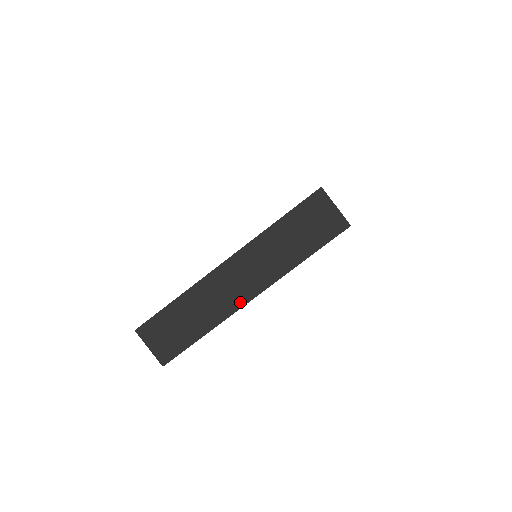
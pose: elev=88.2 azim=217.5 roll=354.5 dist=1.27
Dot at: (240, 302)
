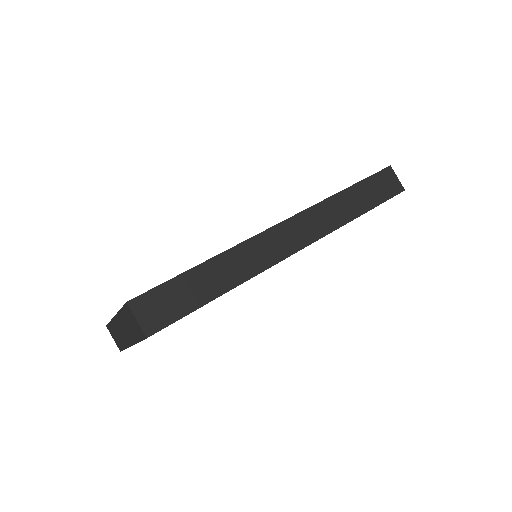
Dot at: (128, 343)
